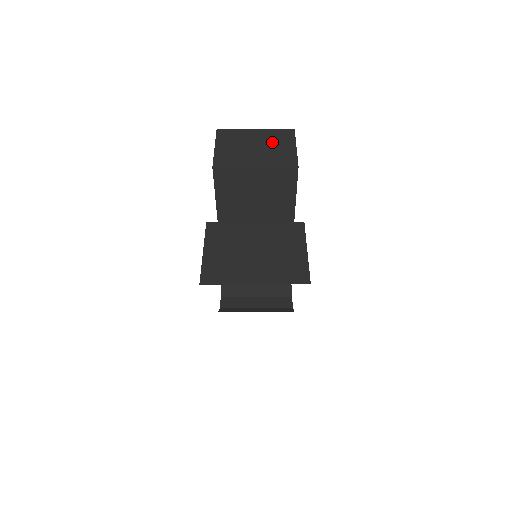
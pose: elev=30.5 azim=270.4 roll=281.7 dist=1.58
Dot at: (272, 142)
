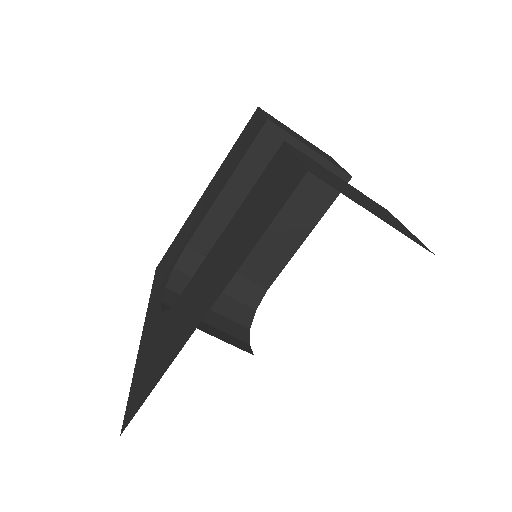
Dot at: occluded
